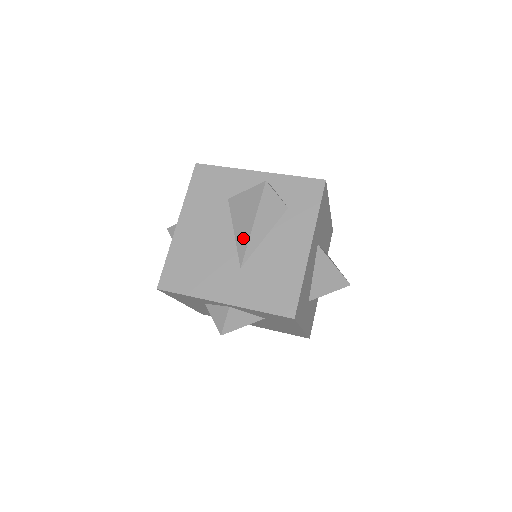
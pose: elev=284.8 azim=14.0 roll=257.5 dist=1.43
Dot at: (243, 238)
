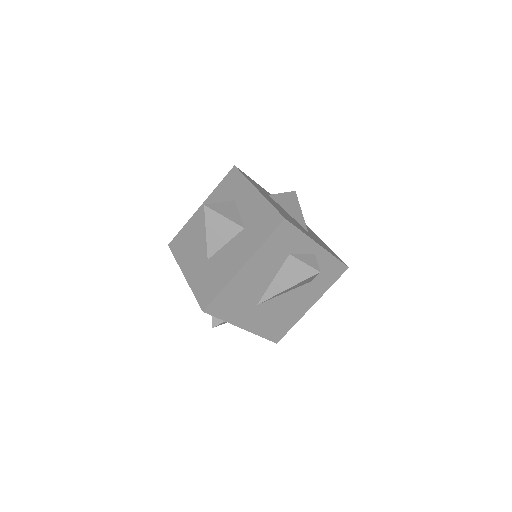
Dot at: (298, 216)
